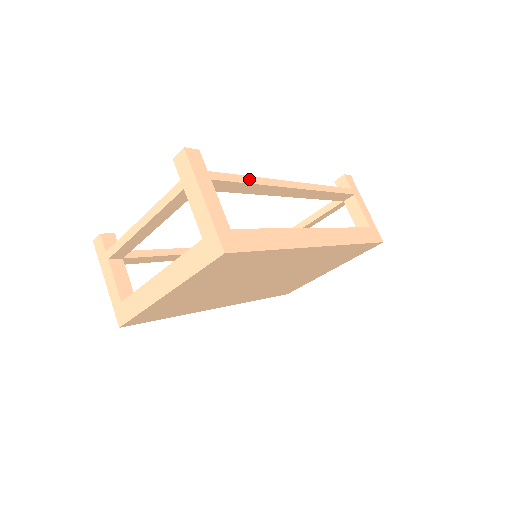
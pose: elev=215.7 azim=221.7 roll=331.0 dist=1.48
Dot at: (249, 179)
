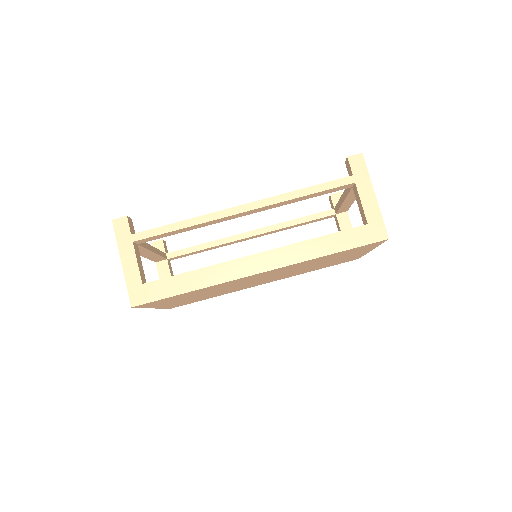
Dot at: (177, 225)
